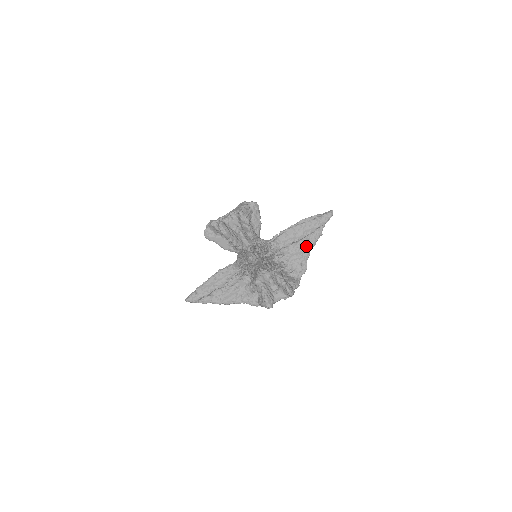
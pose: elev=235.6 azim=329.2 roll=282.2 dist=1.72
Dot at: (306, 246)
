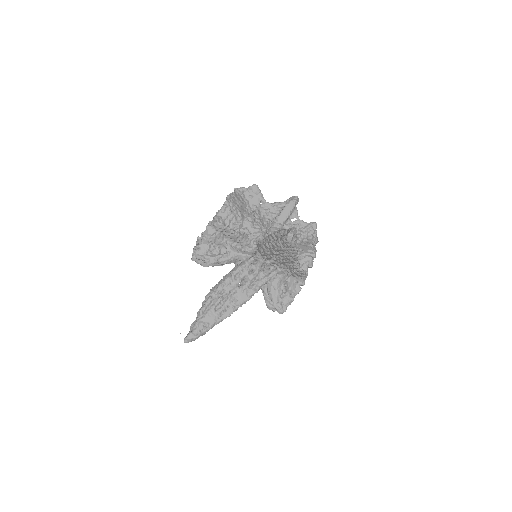
Dot at: (288, 259)
